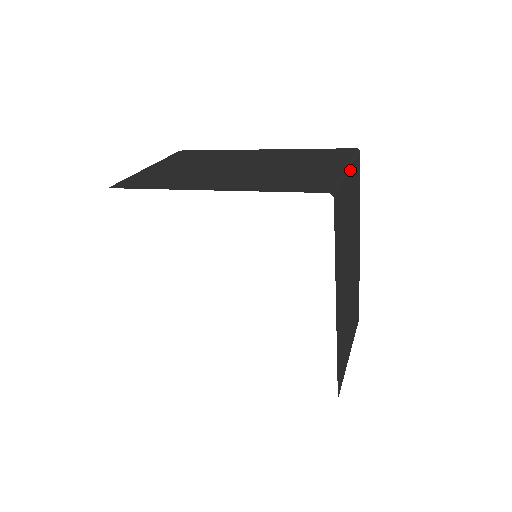
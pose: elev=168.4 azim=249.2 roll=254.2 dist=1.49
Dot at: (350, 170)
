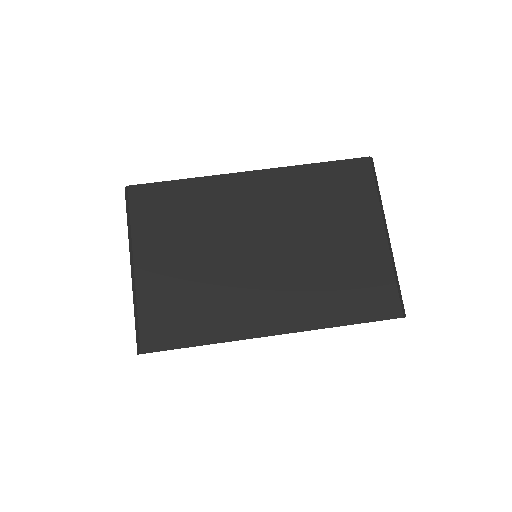
Dot at: (386, 226)
